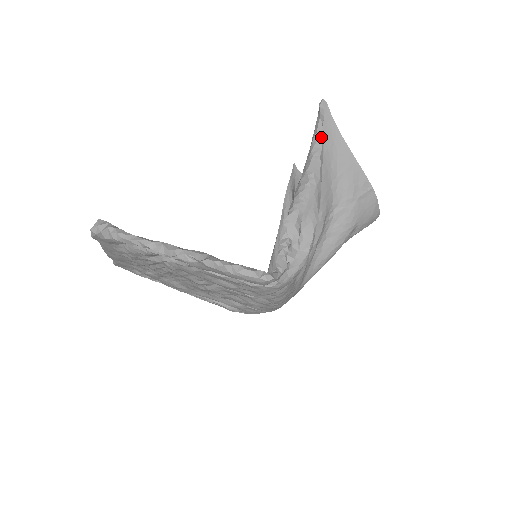
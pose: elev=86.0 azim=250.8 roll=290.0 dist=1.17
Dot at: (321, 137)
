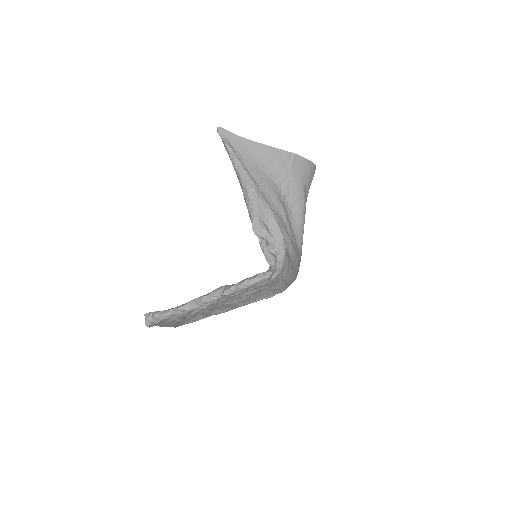
Dot at: (235, 155)
